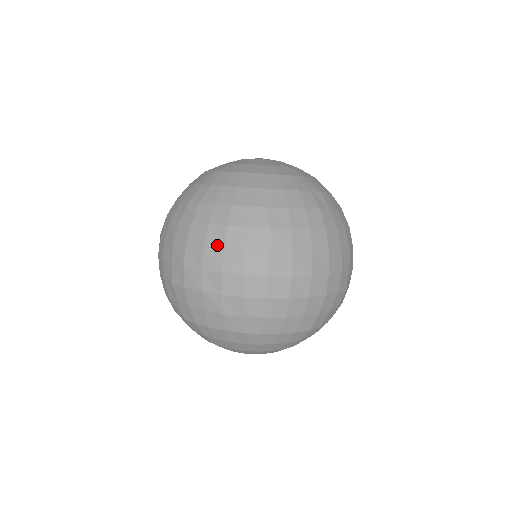
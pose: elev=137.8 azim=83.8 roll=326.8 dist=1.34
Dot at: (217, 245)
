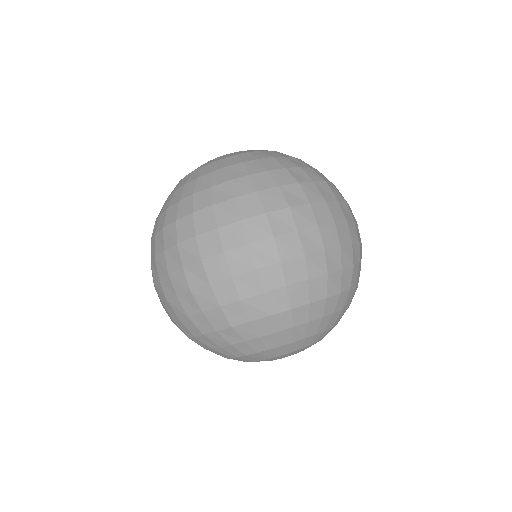
Dot at: (301, 201)
